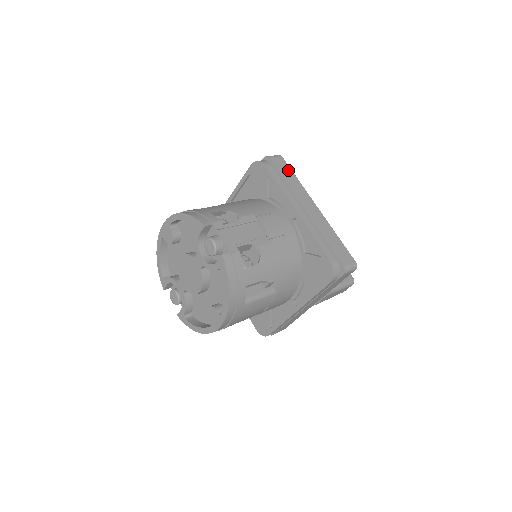
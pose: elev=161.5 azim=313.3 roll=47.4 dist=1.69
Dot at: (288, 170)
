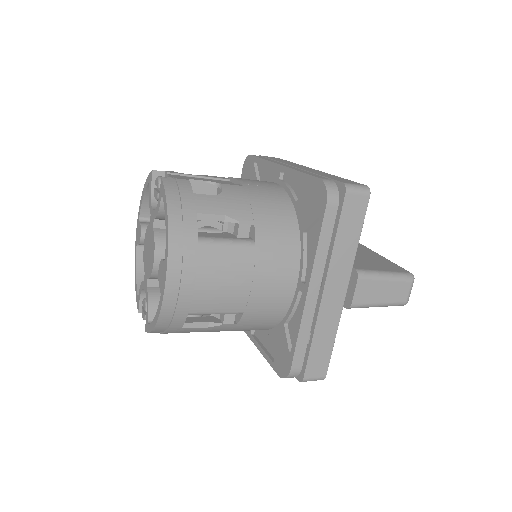
Dot at: occluded
